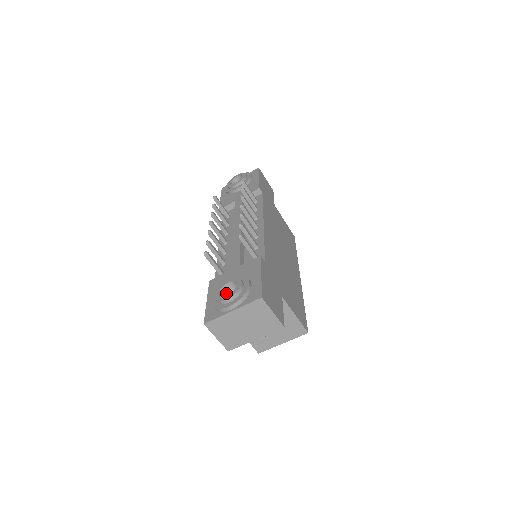
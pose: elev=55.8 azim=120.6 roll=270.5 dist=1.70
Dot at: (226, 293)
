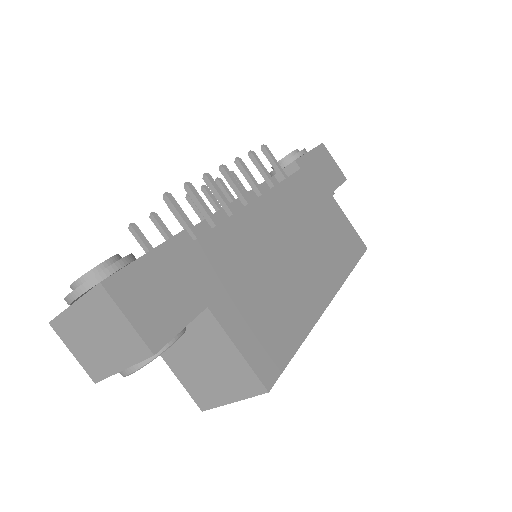
Dot at: occluded
